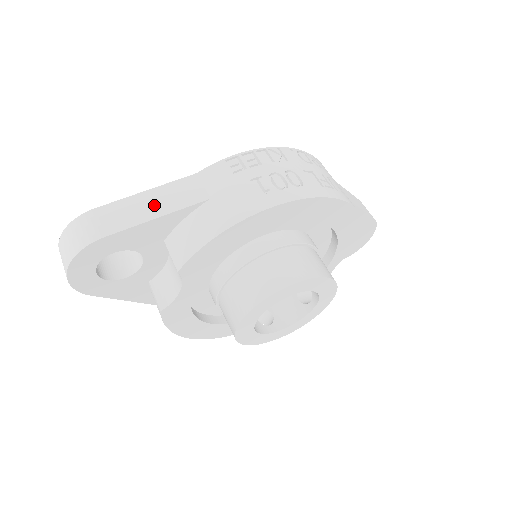
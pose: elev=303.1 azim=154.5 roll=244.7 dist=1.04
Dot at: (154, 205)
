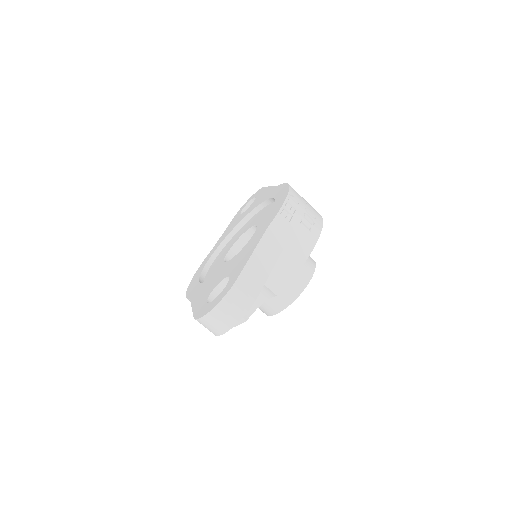
Dot at: (265, 261)
